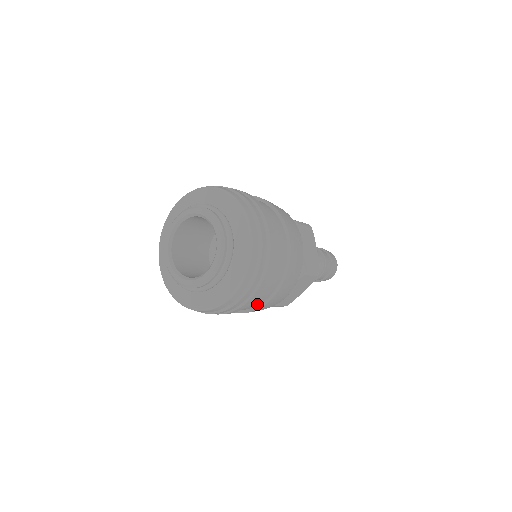
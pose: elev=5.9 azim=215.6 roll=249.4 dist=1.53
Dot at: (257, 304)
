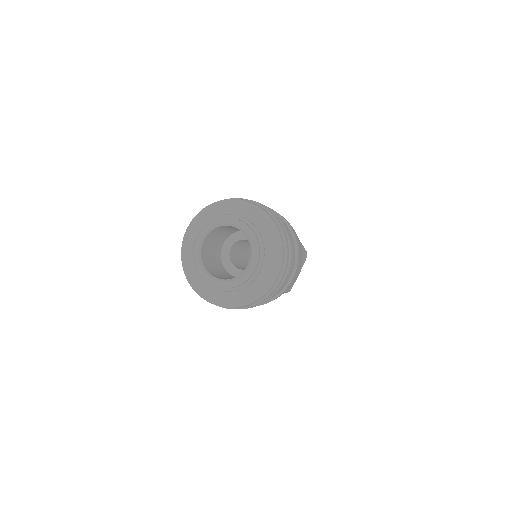
Dot at: occluded
